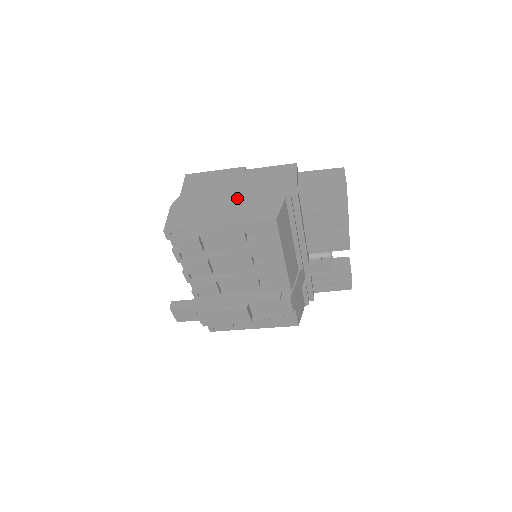
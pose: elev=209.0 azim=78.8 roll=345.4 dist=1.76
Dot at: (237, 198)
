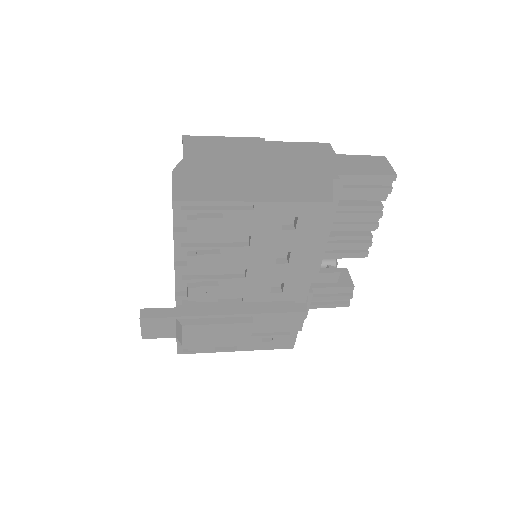
Dot at: (268, 171)
